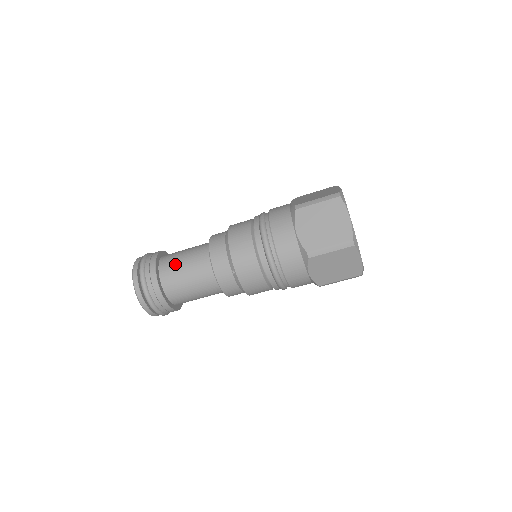
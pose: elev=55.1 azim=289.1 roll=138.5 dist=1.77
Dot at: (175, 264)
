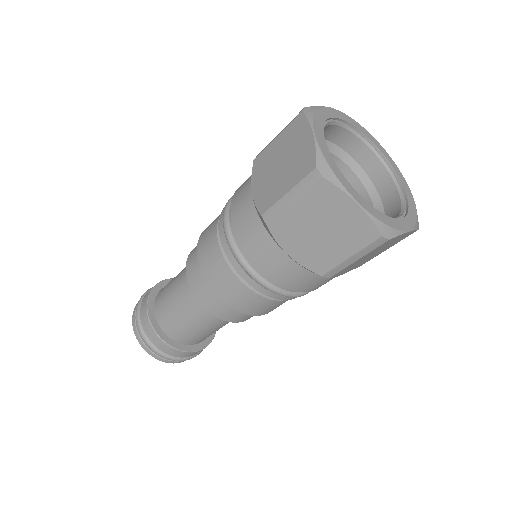
Dot at: (167, 287)
